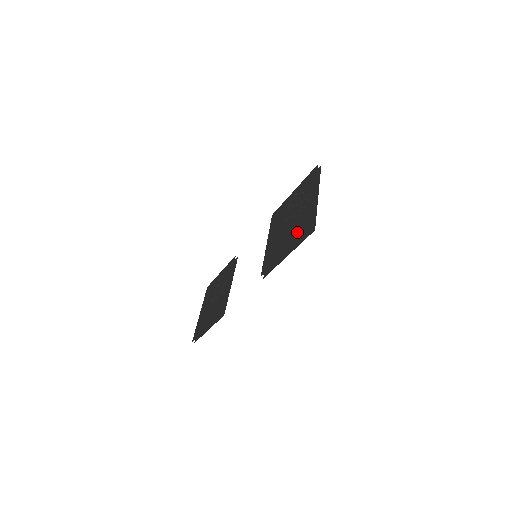
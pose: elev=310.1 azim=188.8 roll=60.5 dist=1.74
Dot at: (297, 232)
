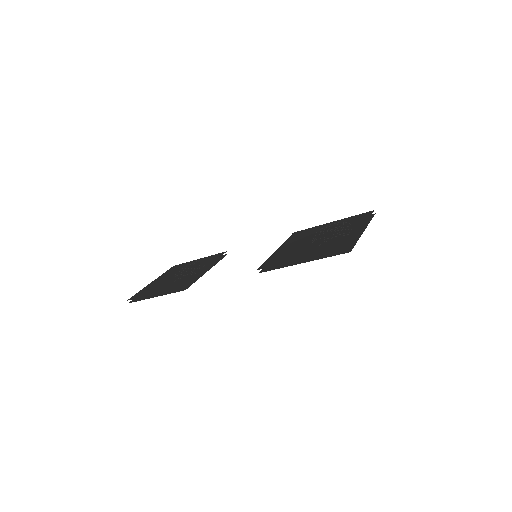
Dot at: (326, 247)
